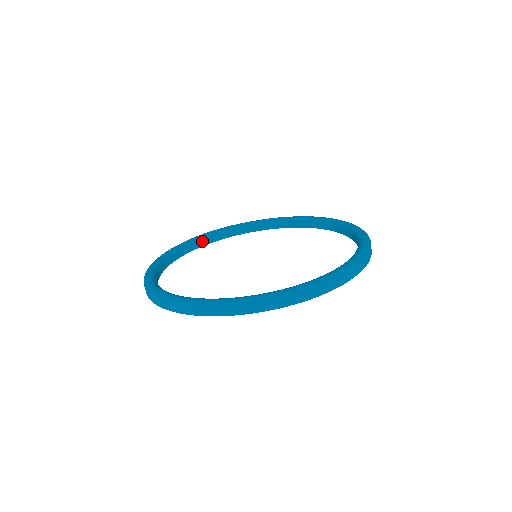
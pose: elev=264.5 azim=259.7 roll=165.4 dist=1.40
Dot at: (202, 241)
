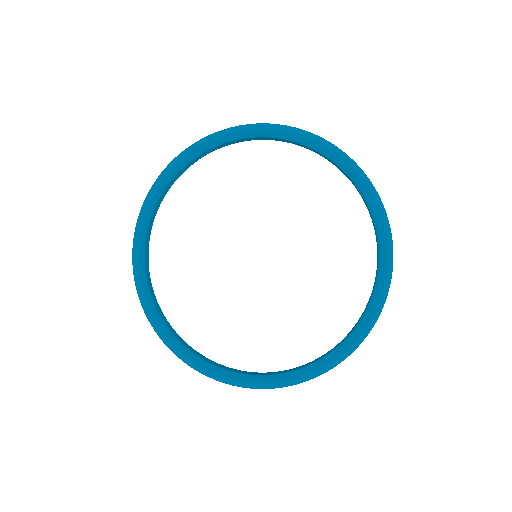
Dot at: (148, 227)
